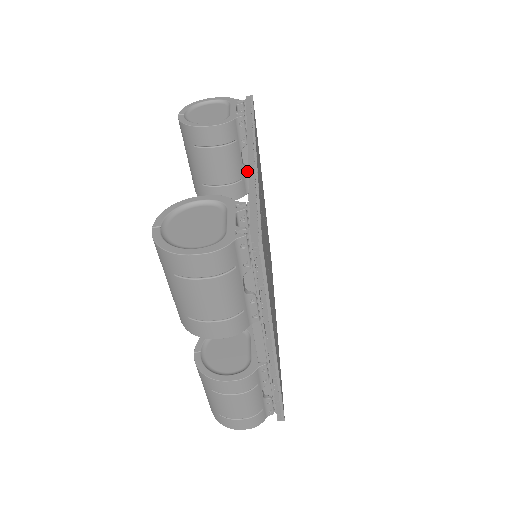
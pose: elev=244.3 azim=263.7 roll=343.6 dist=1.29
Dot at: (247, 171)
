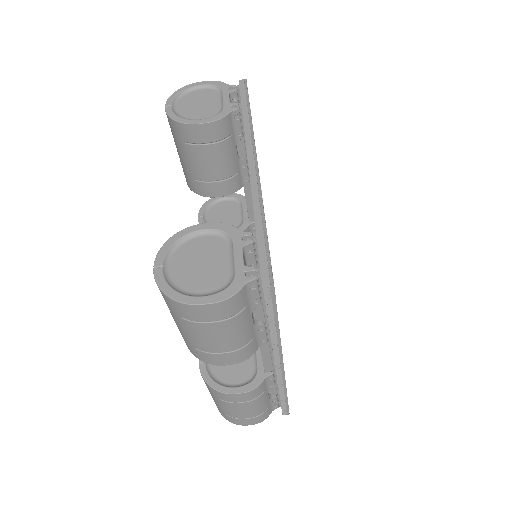
Dot at: (243, 164)
